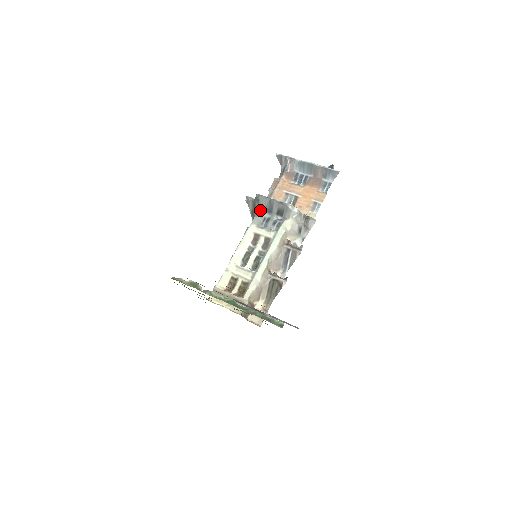
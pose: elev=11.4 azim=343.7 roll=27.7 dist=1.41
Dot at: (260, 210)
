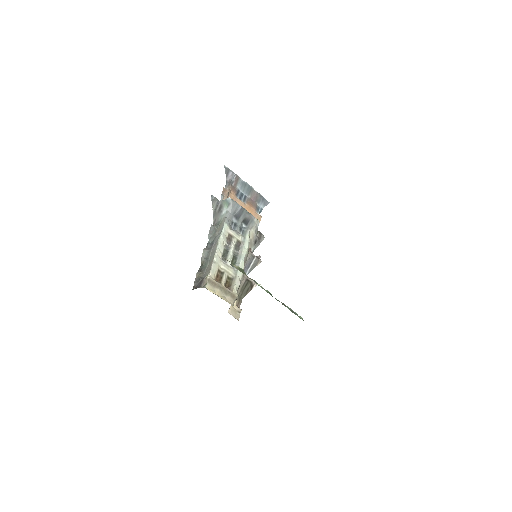
Dot at: (230, 213)
